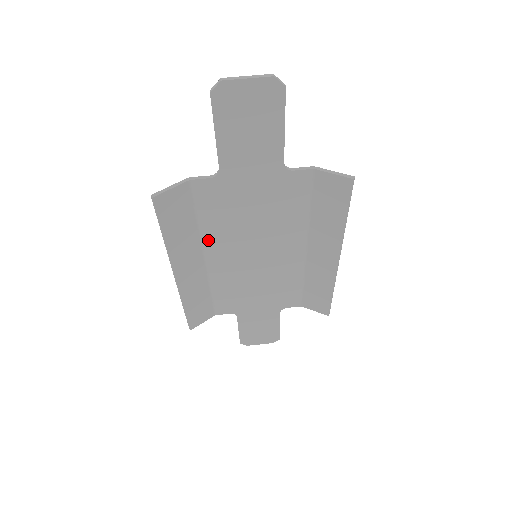
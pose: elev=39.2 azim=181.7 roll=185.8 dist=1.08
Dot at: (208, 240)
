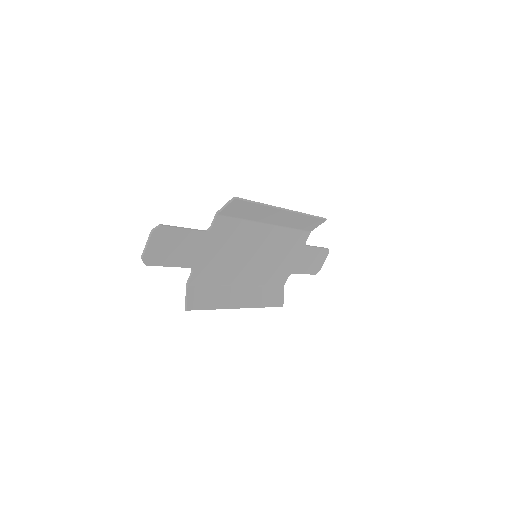
Dot at: (230, 281)
